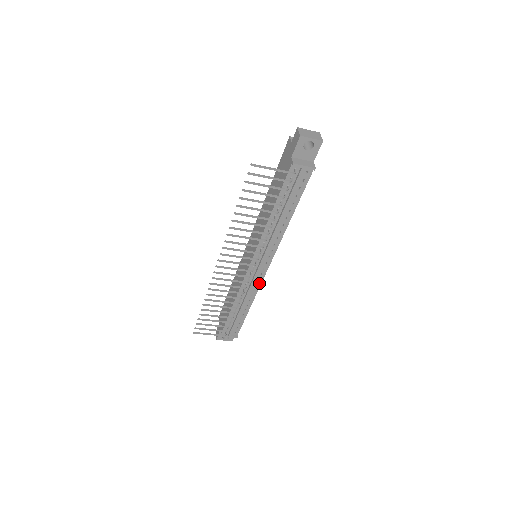
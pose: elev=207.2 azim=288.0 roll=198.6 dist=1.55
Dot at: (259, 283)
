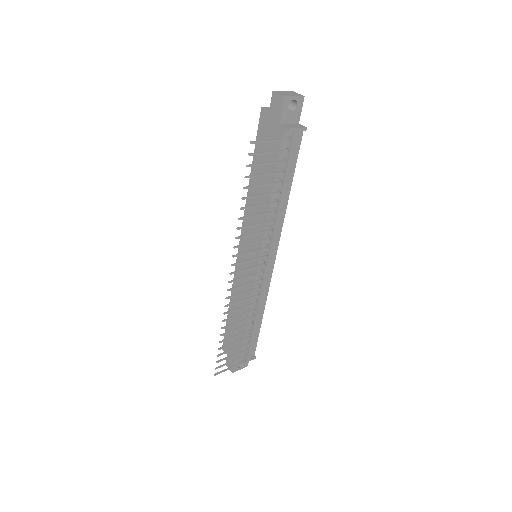
Dot at: (268, 284)
